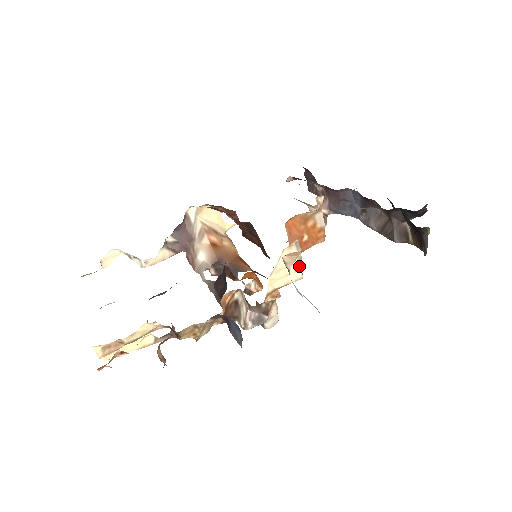
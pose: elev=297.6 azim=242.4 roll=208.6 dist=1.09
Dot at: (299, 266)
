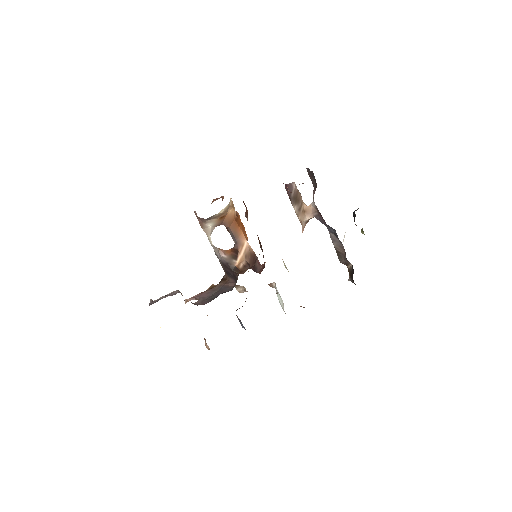
Dot at: occluded
